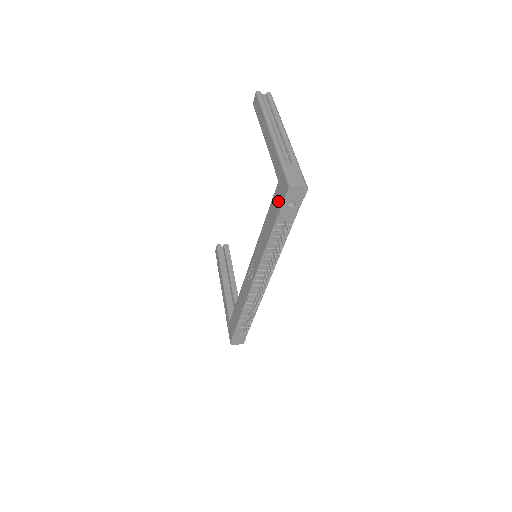
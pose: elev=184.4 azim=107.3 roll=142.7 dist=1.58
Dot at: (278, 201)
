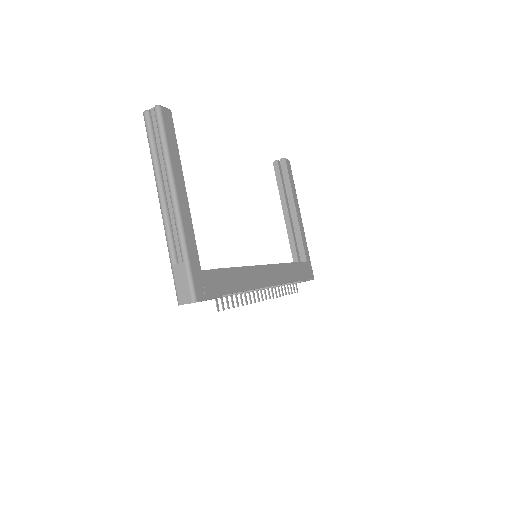
Dot at: occluded
